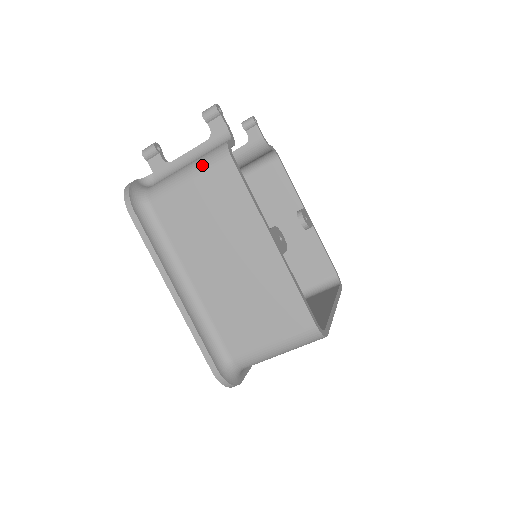
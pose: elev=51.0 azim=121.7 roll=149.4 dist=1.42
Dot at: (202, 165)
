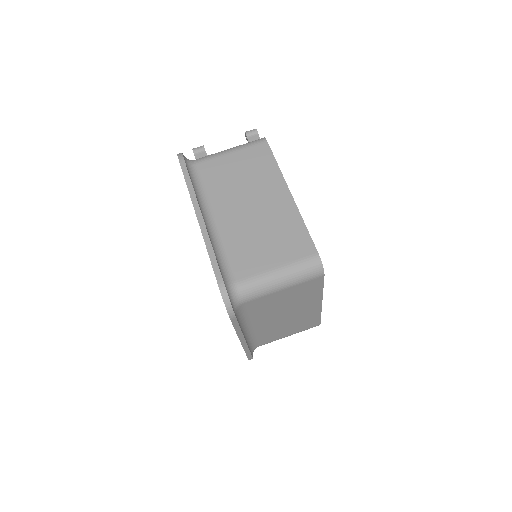
Dot at: (243, 145)
